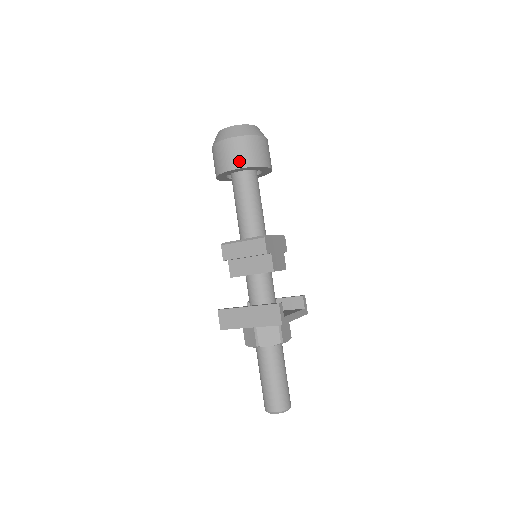
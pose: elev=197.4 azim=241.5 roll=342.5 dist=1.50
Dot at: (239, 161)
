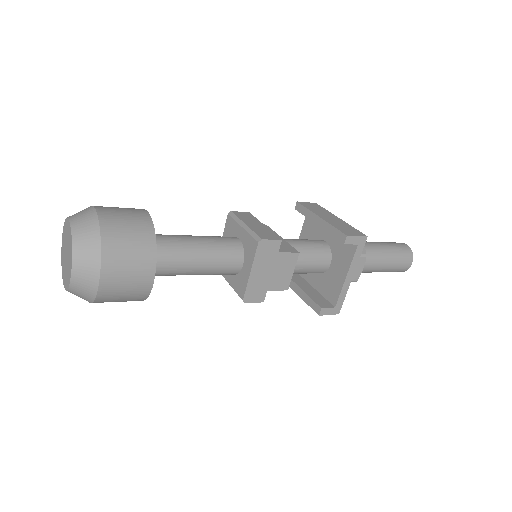
Dot at: occluded
